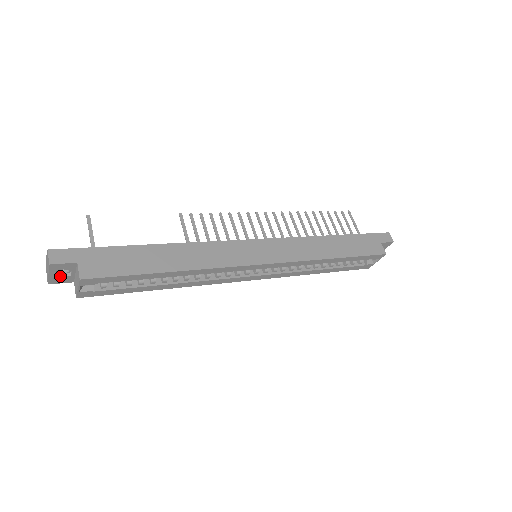
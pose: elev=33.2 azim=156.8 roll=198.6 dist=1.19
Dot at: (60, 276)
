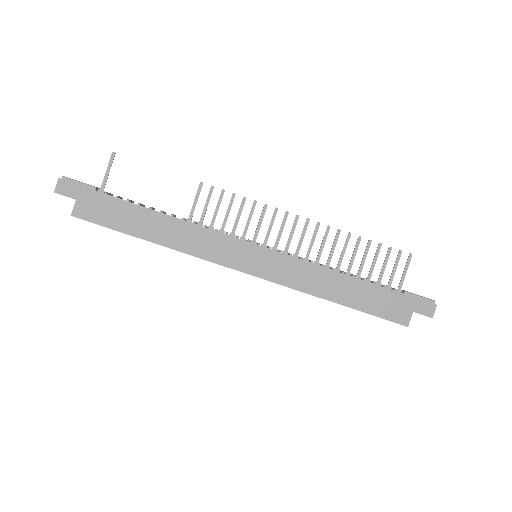
Dot at: occluded
